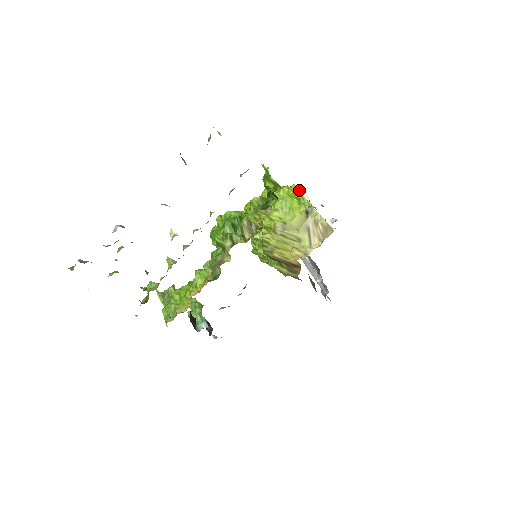
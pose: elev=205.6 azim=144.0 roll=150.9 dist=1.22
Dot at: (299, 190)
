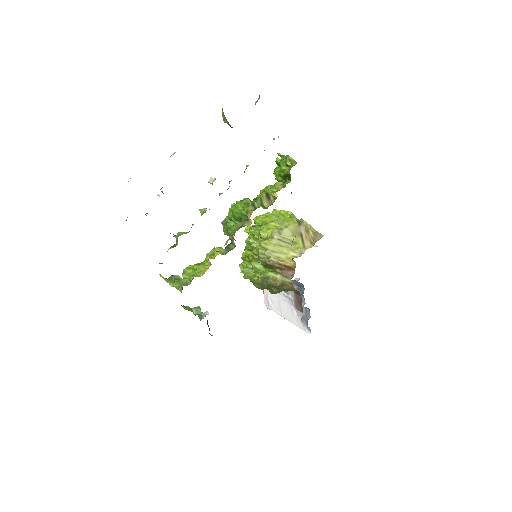
Dot at: occluded
